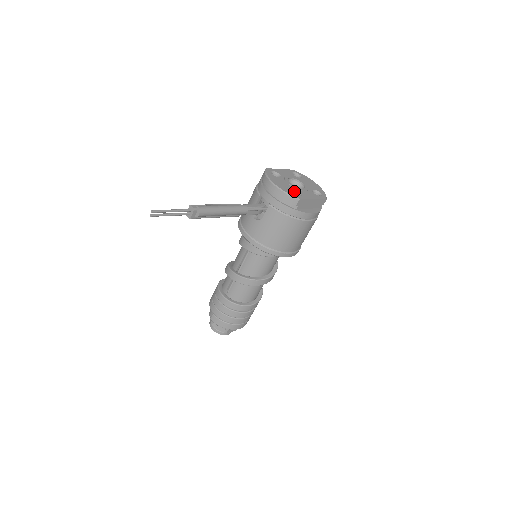
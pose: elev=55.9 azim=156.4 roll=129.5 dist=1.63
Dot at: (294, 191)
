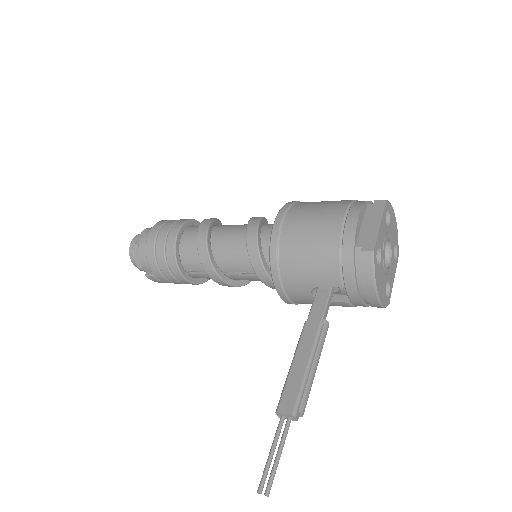
Dot at: (385, 283)
